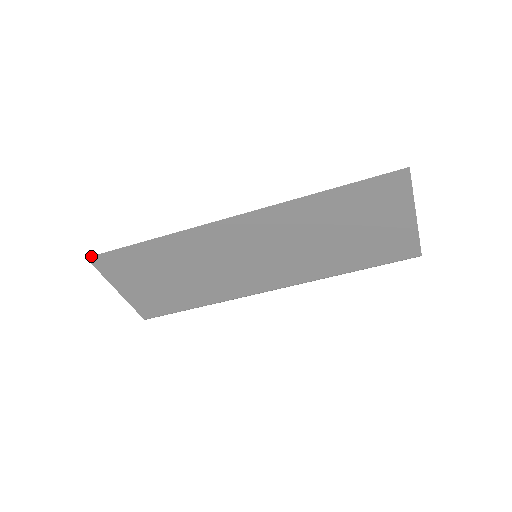
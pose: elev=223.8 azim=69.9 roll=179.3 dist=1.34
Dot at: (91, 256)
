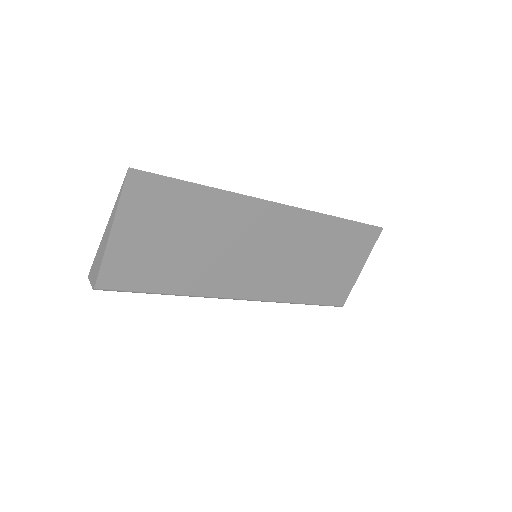
Dot at: (136, 169)
